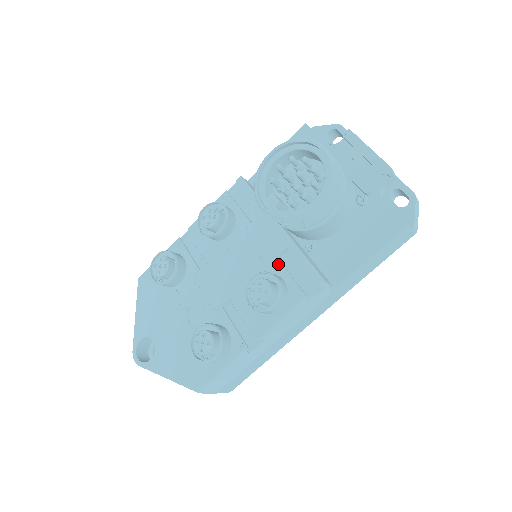
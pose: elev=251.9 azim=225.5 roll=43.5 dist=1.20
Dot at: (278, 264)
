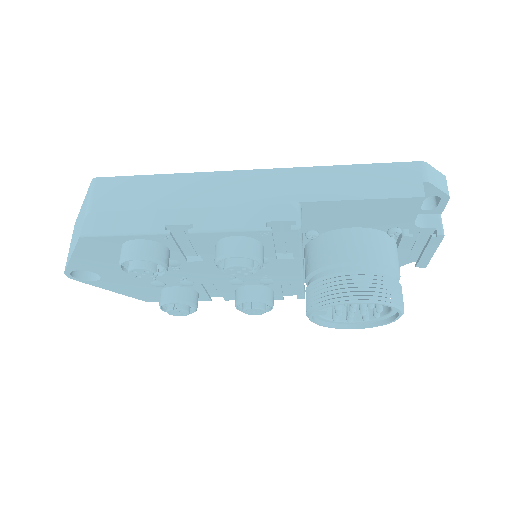
Dot at: (278, 285)
